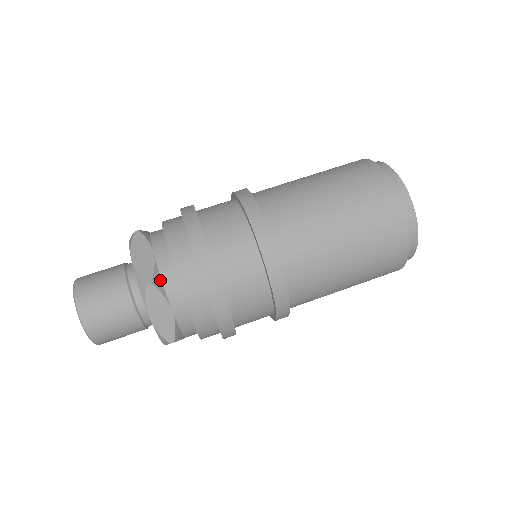
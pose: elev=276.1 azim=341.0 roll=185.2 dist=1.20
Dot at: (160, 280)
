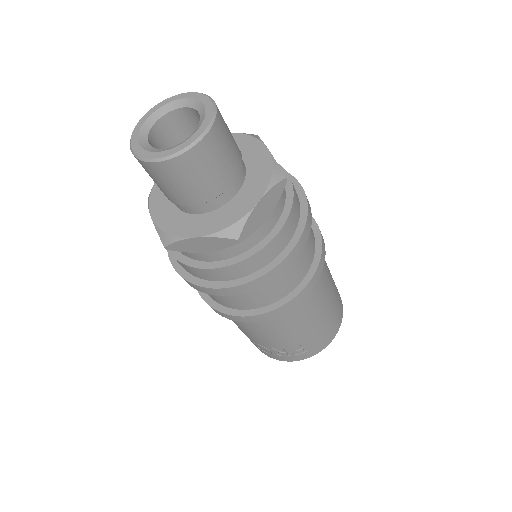
Dot at: occluded
